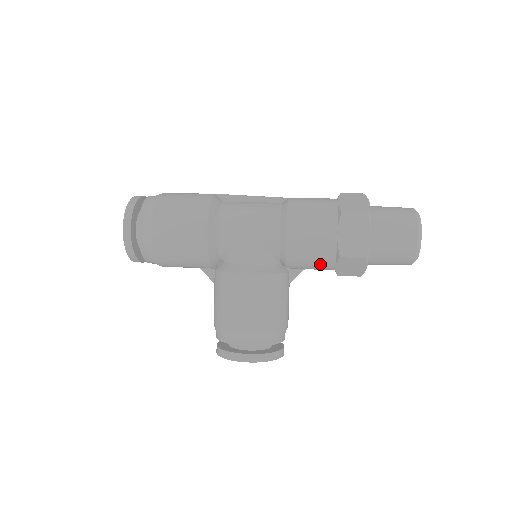
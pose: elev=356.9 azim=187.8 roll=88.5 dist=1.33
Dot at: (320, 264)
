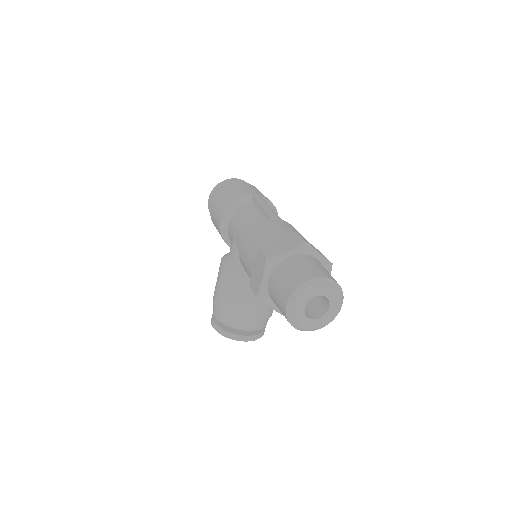
Dot at: occluded
